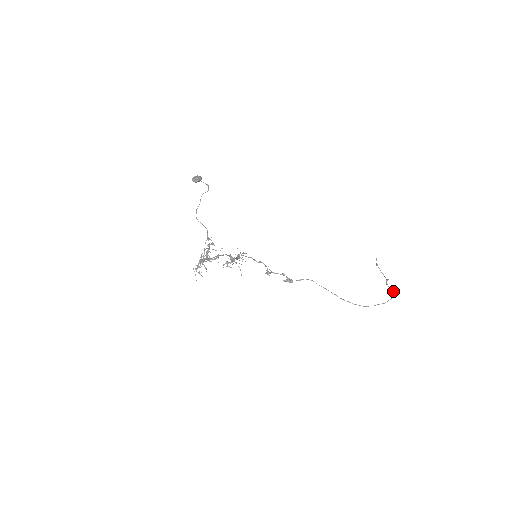
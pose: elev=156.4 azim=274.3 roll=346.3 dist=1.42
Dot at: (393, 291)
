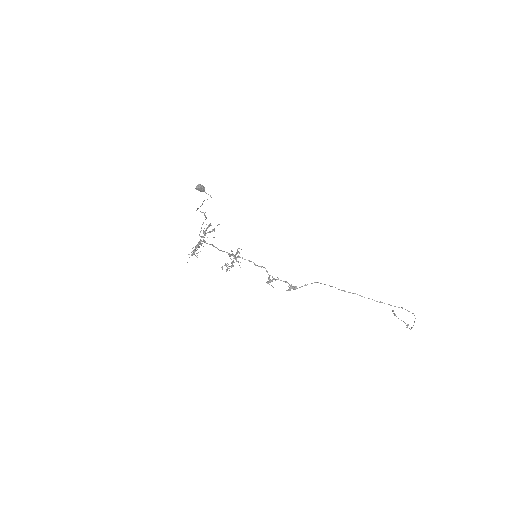
Dot at: occluded
